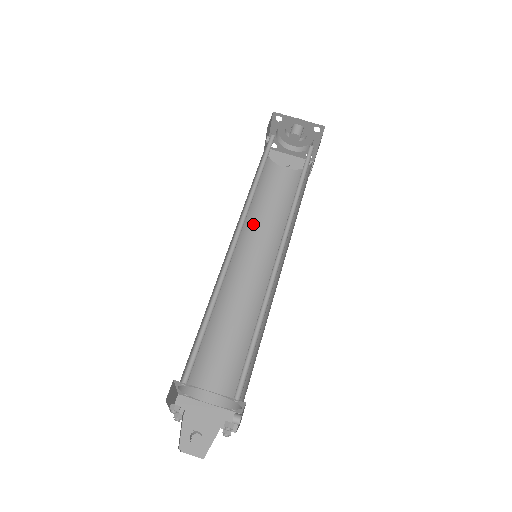
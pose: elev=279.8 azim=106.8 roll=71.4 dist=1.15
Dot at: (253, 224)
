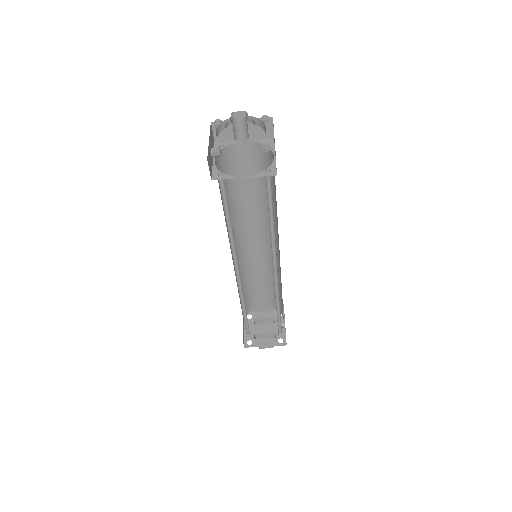
Dot at: (239, 212)
